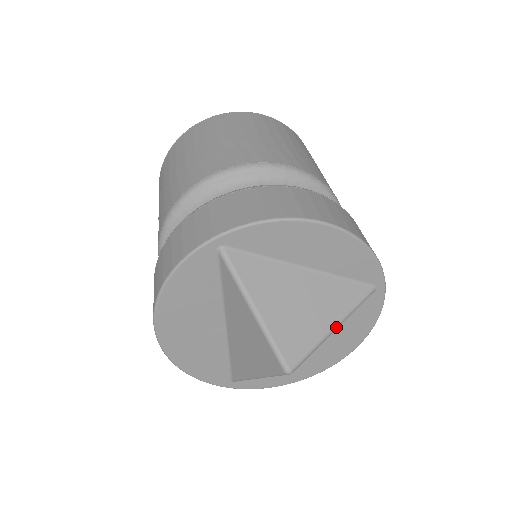
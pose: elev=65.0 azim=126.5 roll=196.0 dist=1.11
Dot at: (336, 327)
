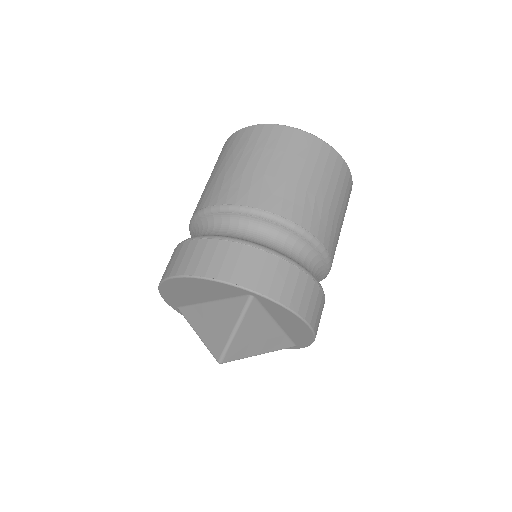
Dot at: (260, 354)
